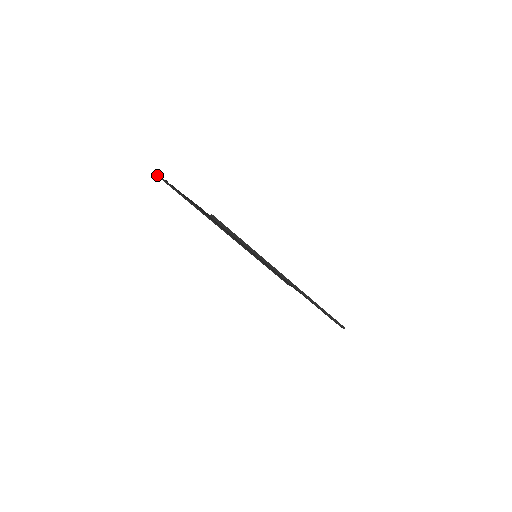
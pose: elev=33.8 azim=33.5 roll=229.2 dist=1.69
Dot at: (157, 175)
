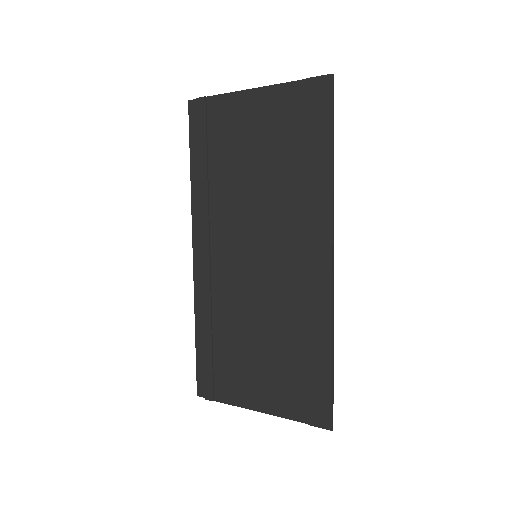
Dot at: (205, 97)
